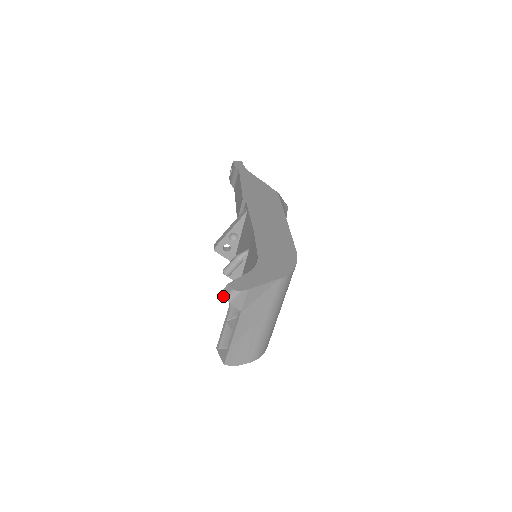
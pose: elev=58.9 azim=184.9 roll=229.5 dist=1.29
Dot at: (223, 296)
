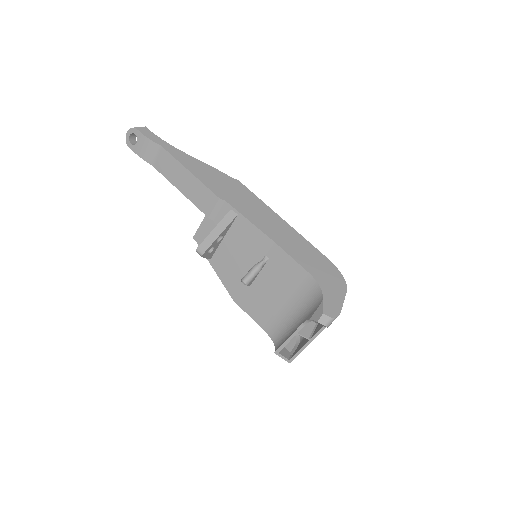
Dot at: occluded
